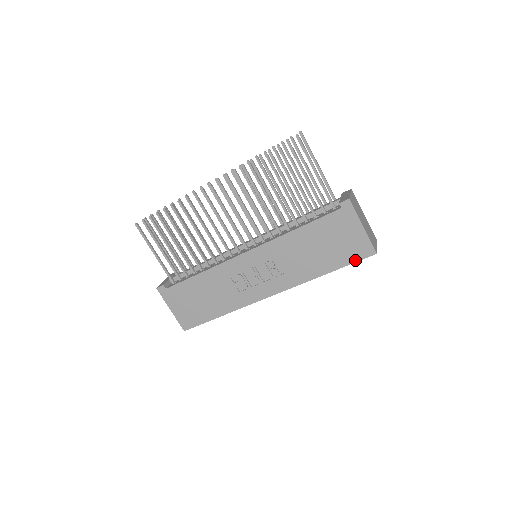
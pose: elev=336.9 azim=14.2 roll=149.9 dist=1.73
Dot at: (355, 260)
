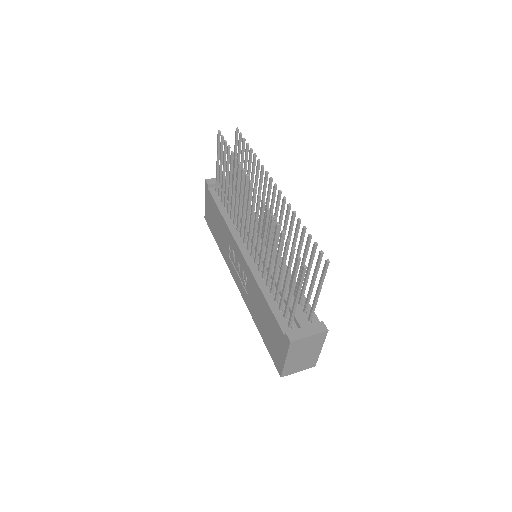
Dot at: (272, 357)
